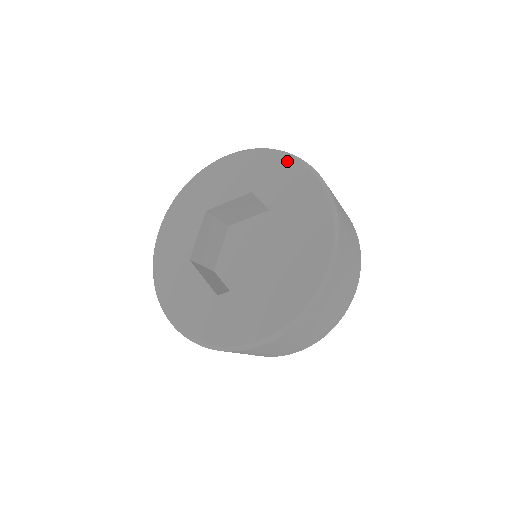
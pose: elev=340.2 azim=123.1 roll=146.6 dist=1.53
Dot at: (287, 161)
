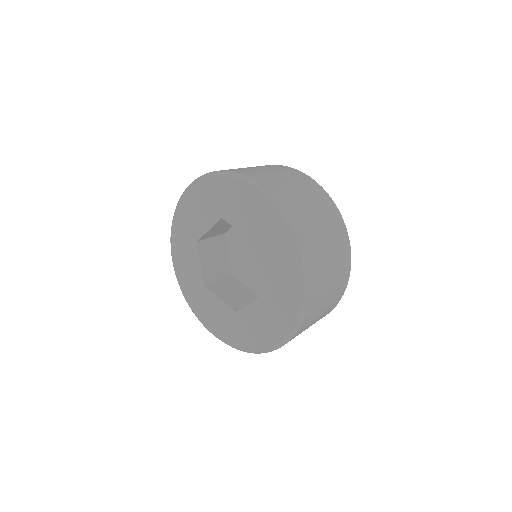
Dot at: (236, 183)
